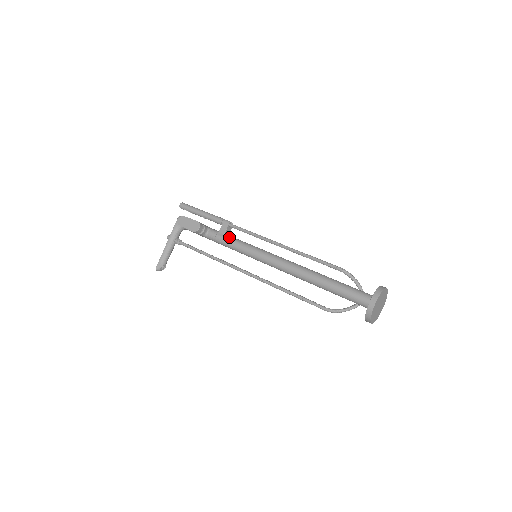
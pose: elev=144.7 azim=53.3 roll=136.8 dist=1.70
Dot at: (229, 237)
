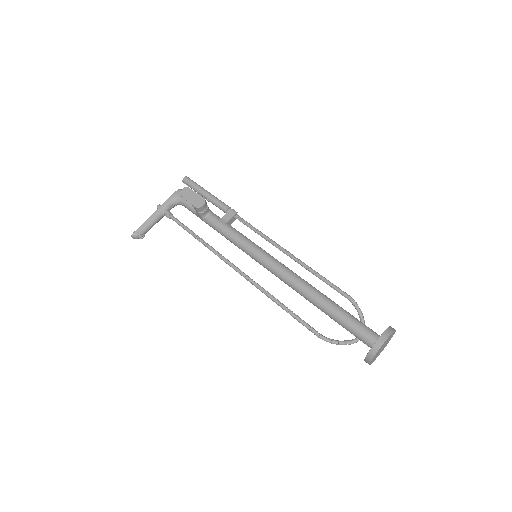
Dot at: (232, 227)
